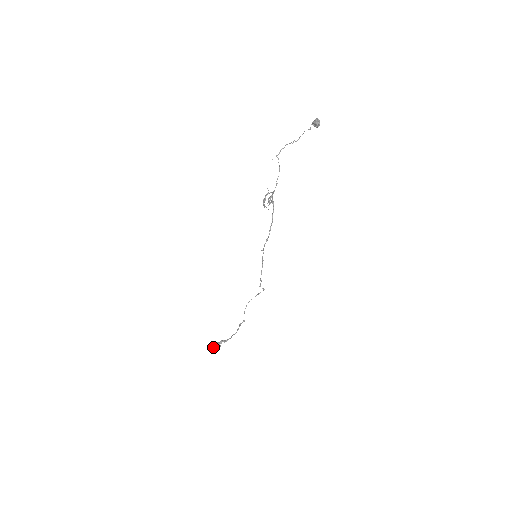
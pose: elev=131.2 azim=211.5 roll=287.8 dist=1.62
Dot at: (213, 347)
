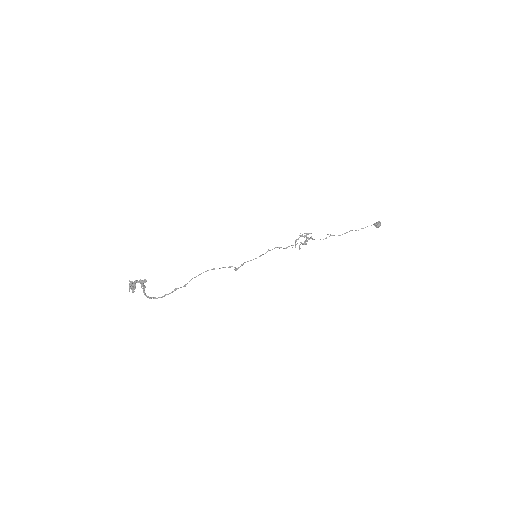
Dot at: occluded
